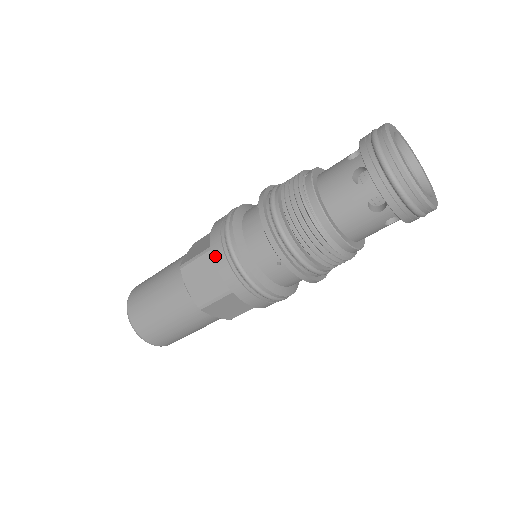
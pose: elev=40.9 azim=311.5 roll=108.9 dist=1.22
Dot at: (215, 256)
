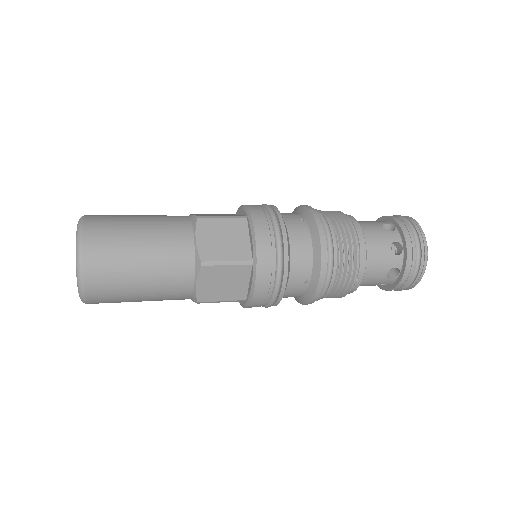
Dot at: occluded
